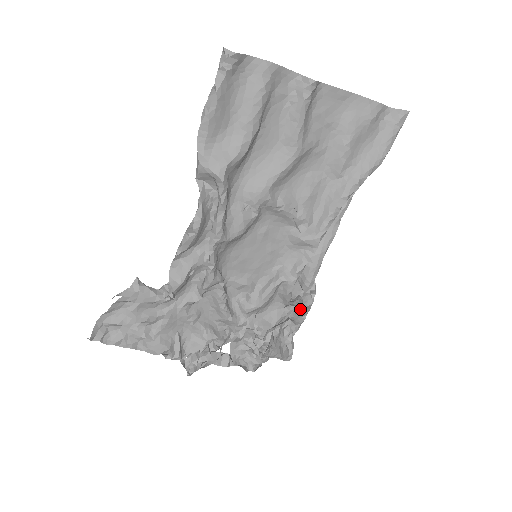
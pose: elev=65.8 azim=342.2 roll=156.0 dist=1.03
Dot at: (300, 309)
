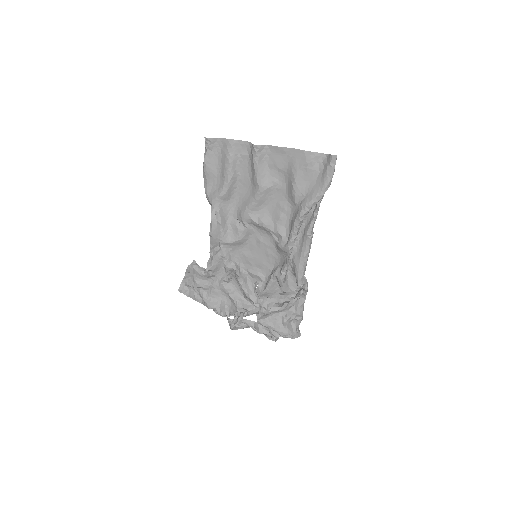
Dot at: (289, 299)
